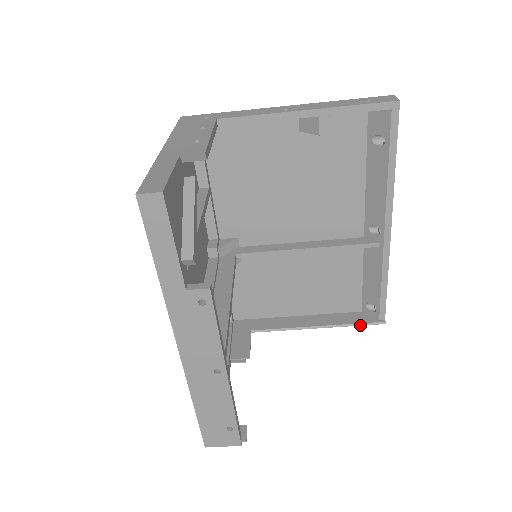
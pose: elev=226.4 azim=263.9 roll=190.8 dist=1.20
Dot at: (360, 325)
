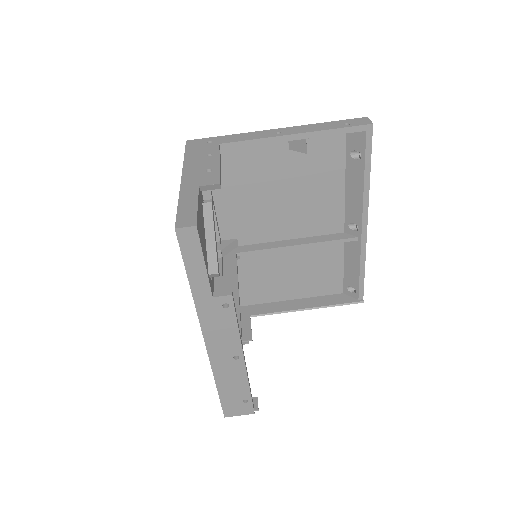
Dot at: (342, 305)
